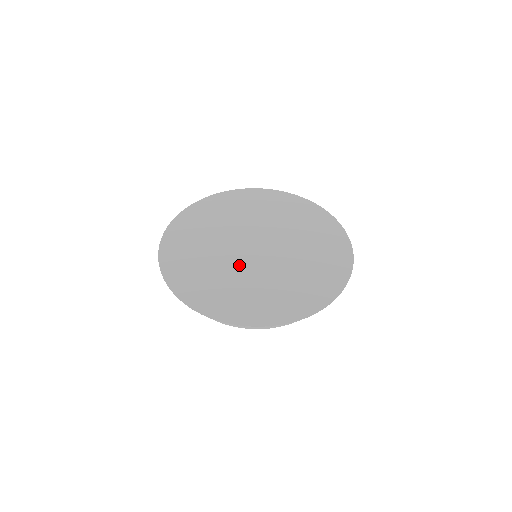
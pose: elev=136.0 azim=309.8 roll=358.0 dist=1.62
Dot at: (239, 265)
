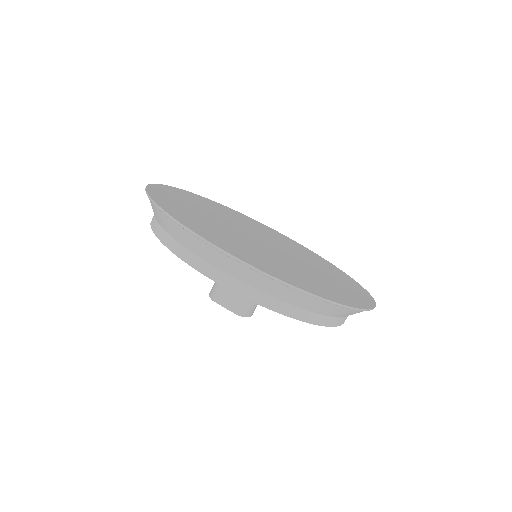
Dot at: (267, 250)
